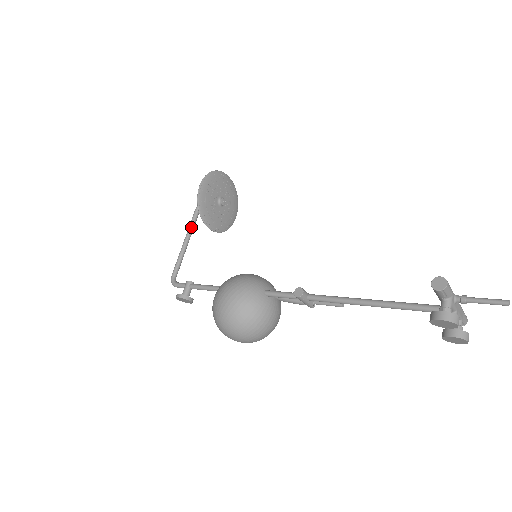
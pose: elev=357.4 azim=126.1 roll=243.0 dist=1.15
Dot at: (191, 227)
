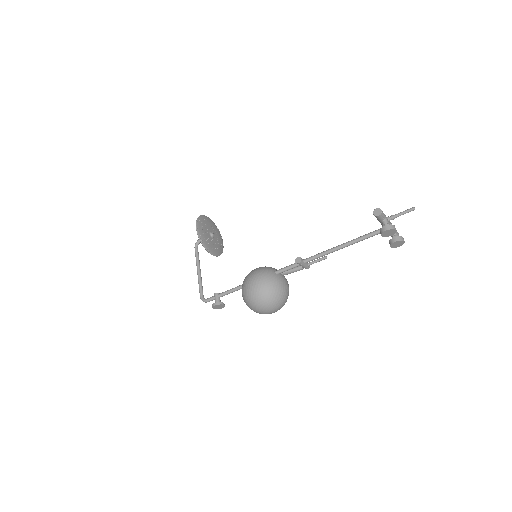
Dot at: (198, 260)
